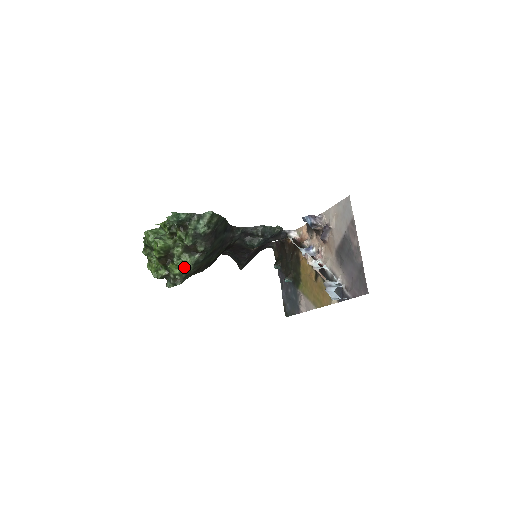
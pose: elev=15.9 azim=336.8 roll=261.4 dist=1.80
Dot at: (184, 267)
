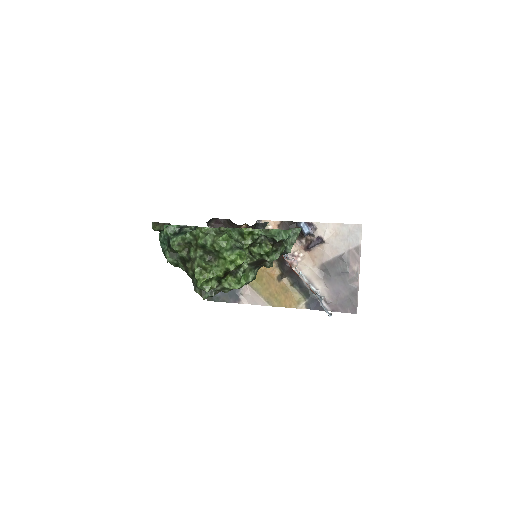
Dot at: (245, 283)
